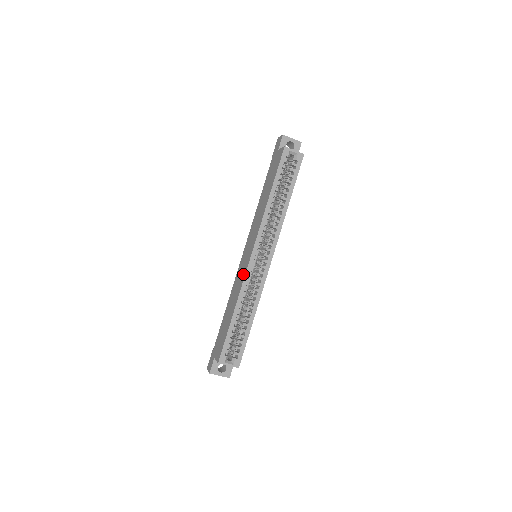
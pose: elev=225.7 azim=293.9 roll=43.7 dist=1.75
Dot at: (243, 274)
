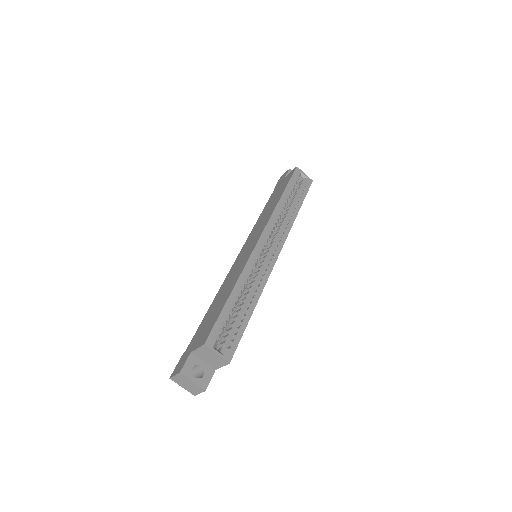
Dot at: (246, 257)
